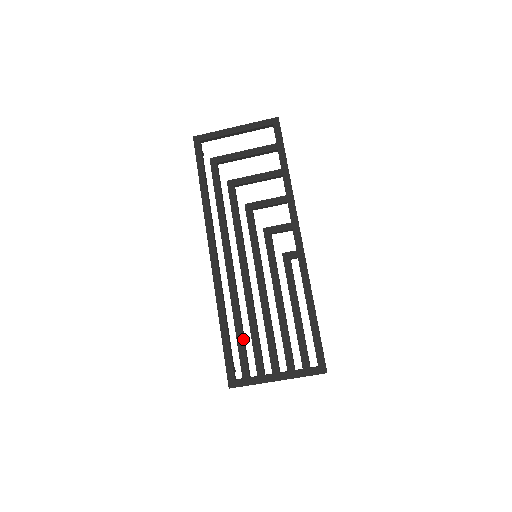
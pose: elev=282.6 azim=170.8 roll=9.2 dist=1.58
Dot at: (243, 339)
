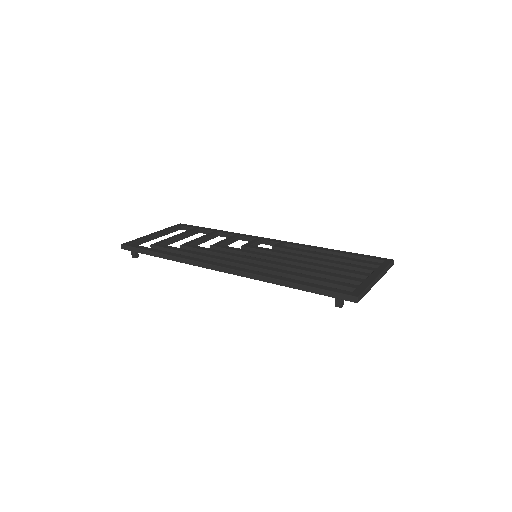
Dot at: (318, 277)
